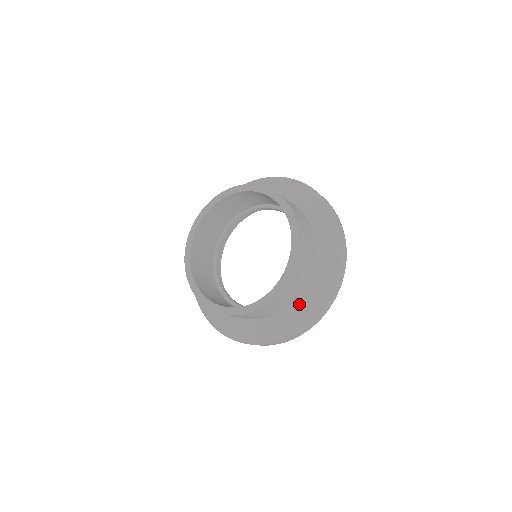
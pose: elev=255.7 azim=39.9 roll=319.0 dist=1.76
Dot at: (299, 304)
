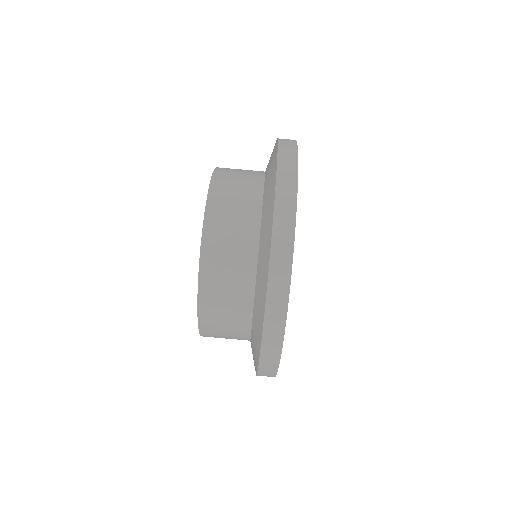
Dot at: (257, 287)
